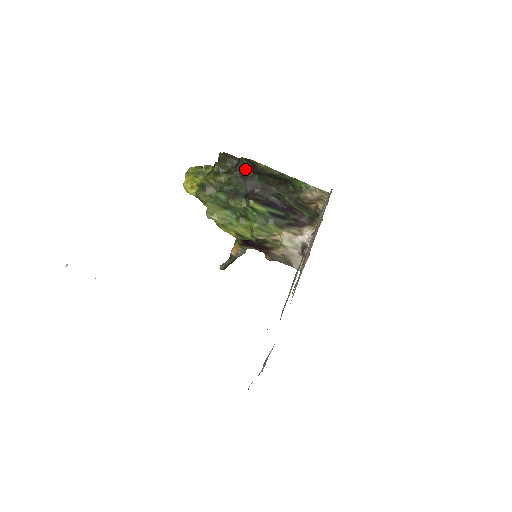
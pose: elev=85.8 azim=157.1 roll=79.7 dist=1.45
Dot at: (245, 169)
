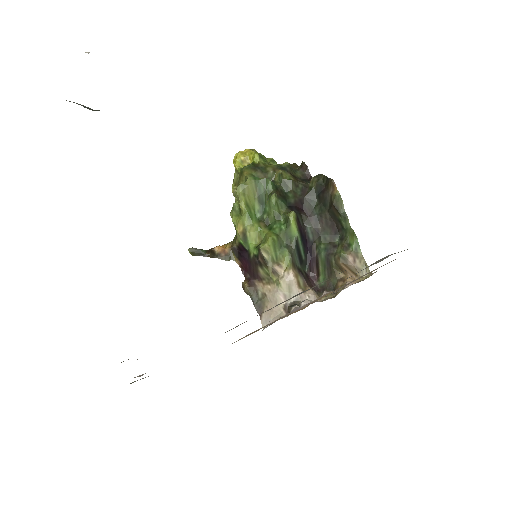
Dot at: (313, 186)
